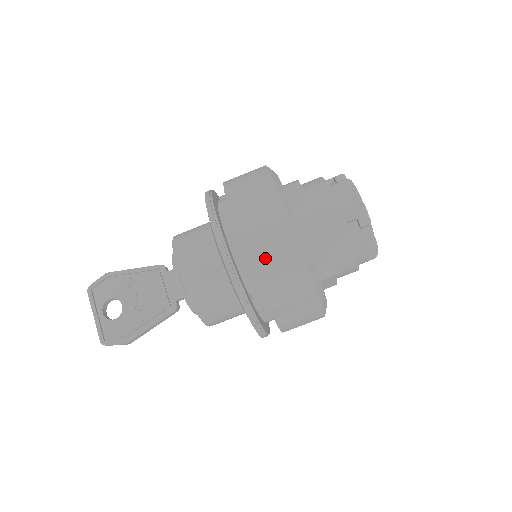
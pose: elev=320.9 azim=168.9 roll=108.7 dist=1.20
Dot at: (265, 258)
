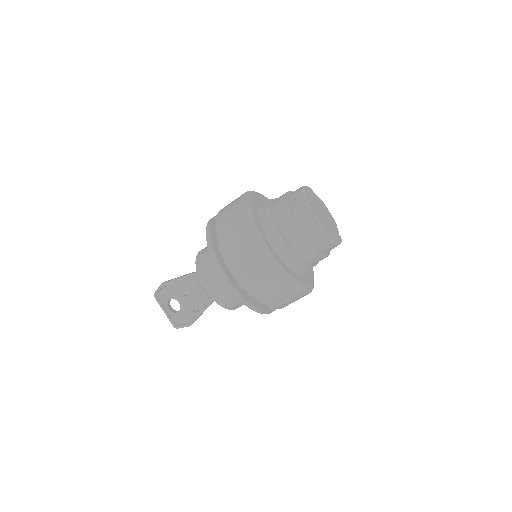
Dot at: (254, 283)
